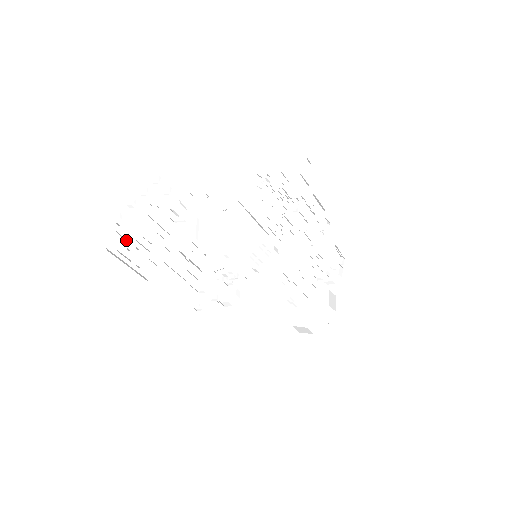
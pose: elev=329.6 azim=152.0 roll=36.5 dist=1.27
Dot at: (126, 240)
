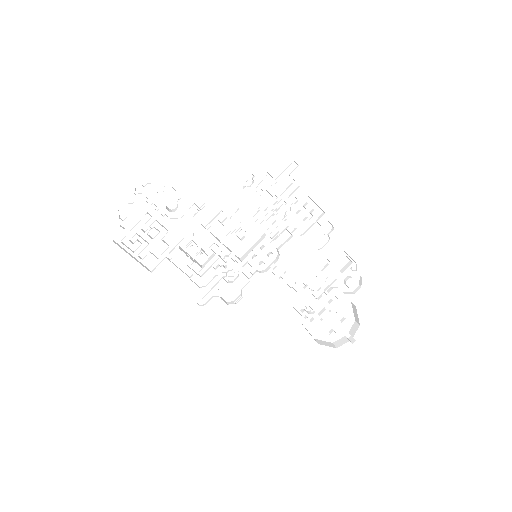
Dot at: (128, 233)
